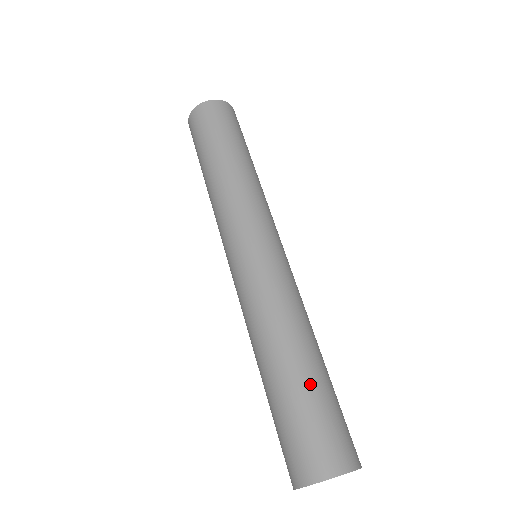
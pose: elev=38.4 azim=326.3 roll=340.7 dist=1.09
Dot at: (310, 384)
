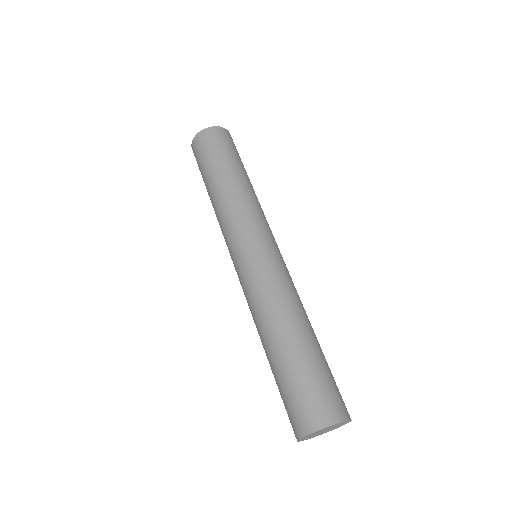
Dot at: (316, 353)
